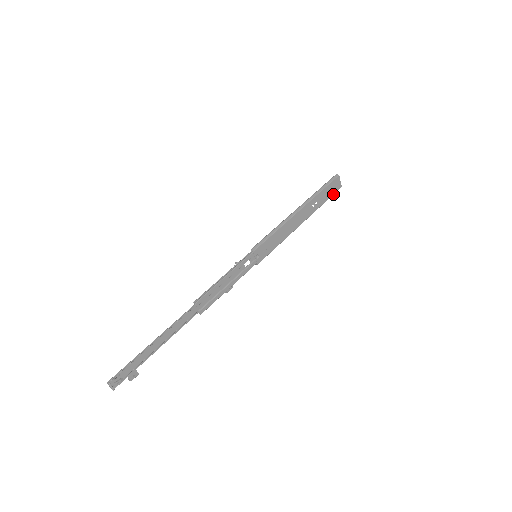
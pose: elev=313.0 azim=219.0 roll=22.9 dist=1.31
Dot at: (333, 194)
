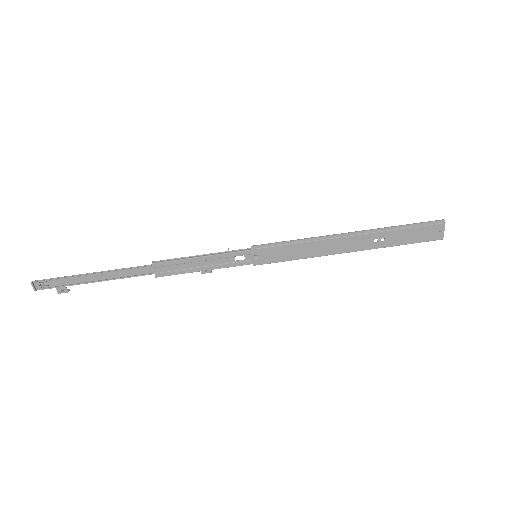
Dot at: (421, 241)
